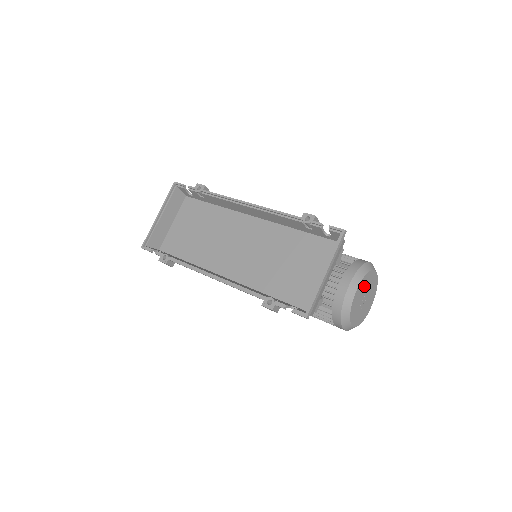
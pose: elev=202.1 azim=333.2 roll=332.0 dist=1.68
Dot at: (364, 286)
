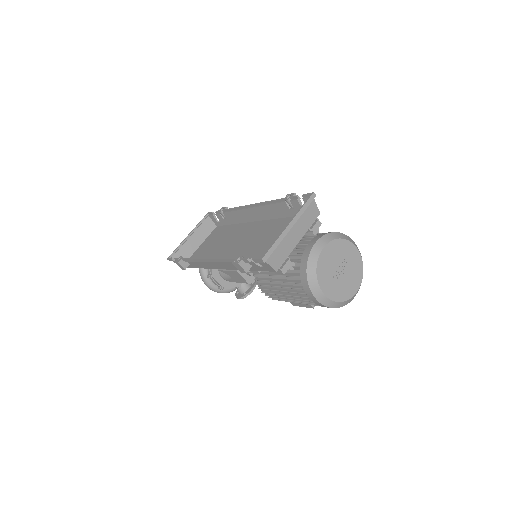
Dot at: (337, 253)
